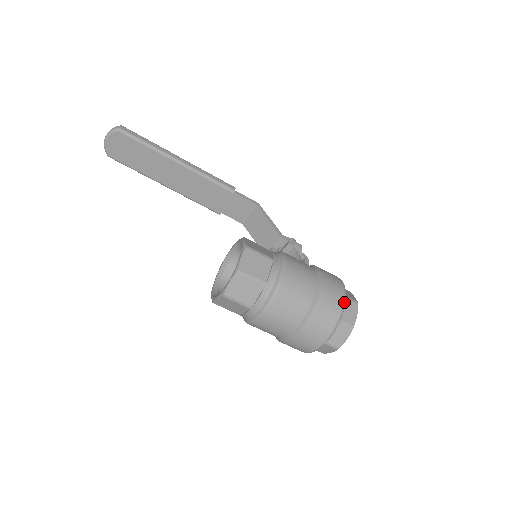
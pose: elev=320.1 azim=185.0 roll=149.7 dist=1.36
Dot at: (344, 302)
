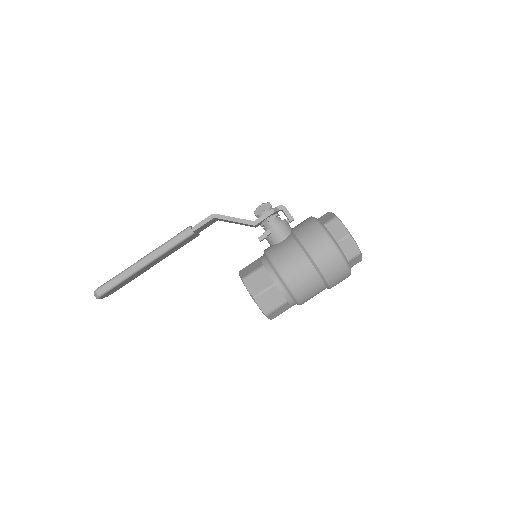
Dot at: (341, 256)
